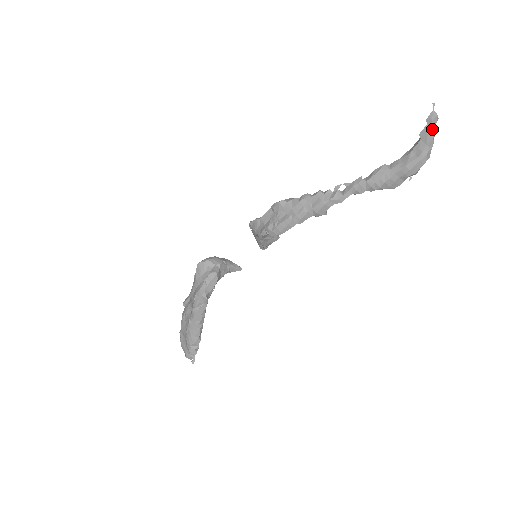
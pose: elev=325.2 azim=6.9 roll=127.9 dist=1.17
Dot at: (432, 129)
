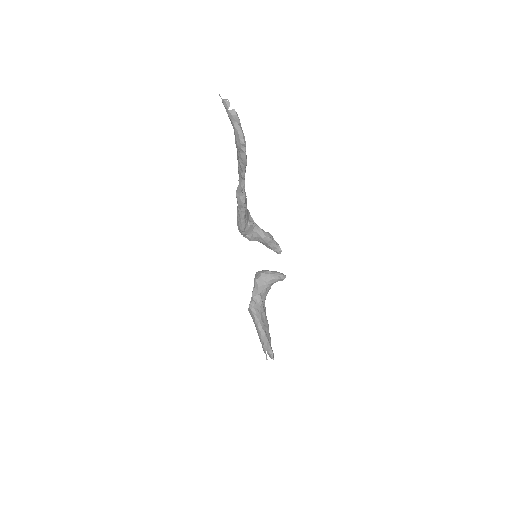
Dot at: (228, 110)
